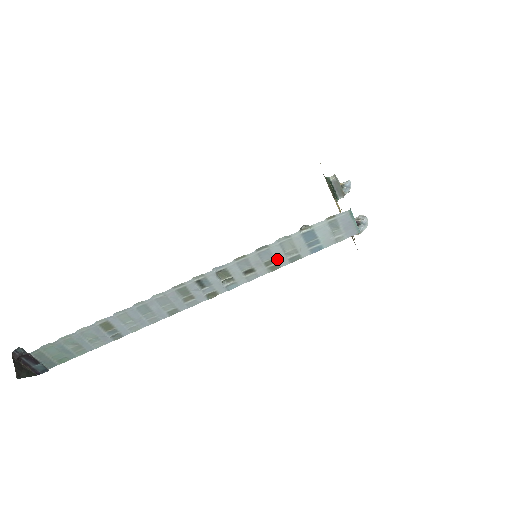
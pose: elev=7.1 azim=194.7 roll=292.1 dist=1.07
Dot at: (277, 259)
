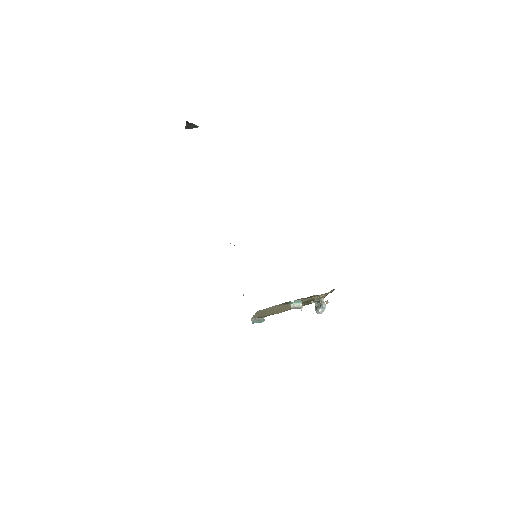
Dot at: occluded
